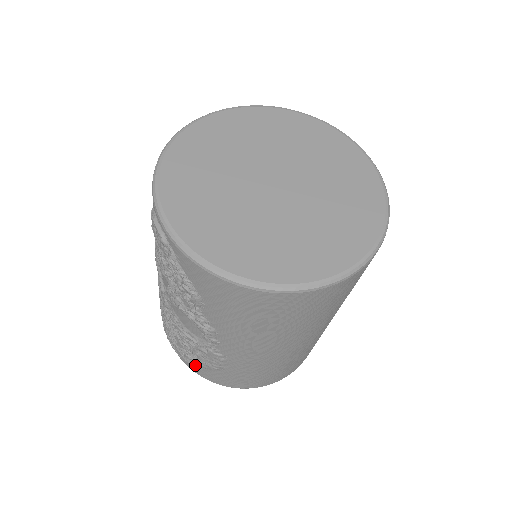
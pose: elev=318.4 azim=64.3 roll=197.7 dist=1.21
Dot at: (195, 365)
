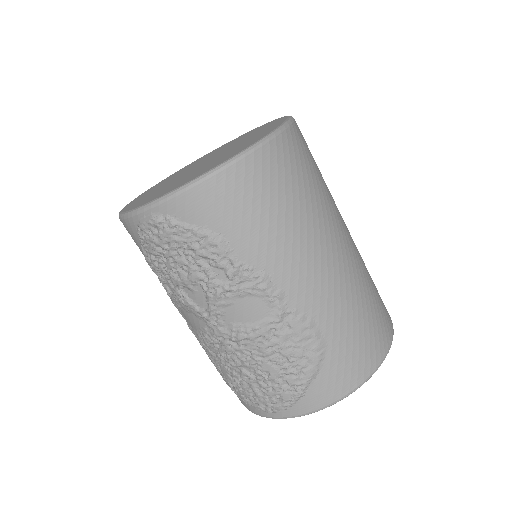
Dot at: (309, 389)
